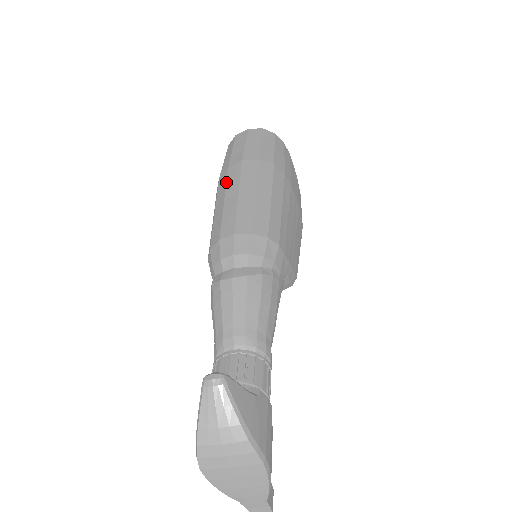
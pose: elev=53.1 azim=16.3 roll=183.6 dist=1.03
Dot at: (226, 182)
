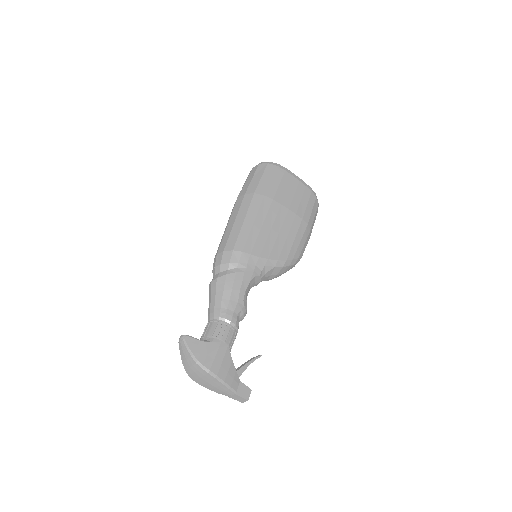
Dot at: (229, 217)
